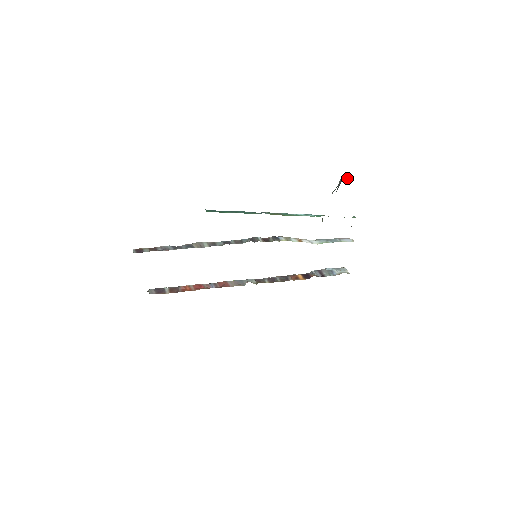
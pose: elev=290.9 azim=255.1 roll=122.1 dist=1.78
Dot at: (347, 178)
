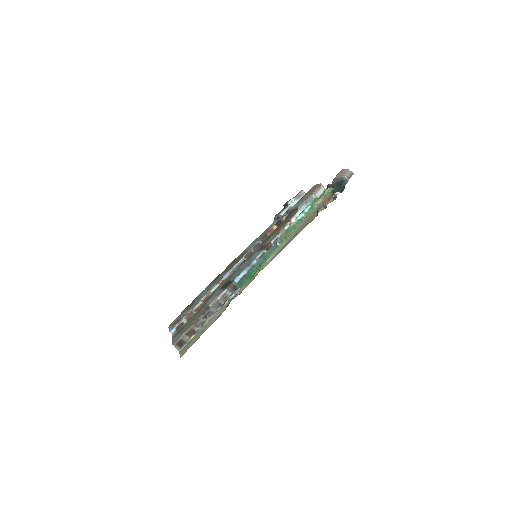
Dot at: occluded
